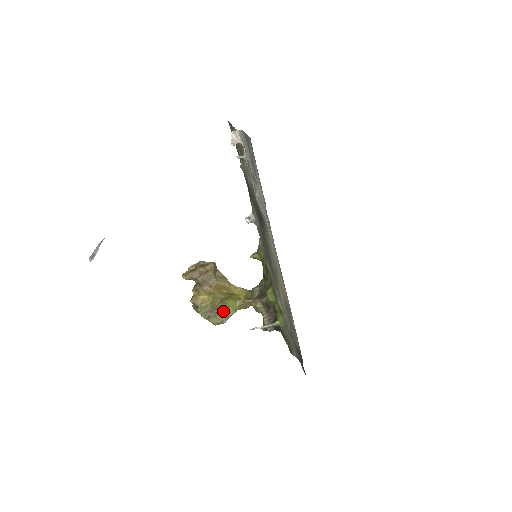
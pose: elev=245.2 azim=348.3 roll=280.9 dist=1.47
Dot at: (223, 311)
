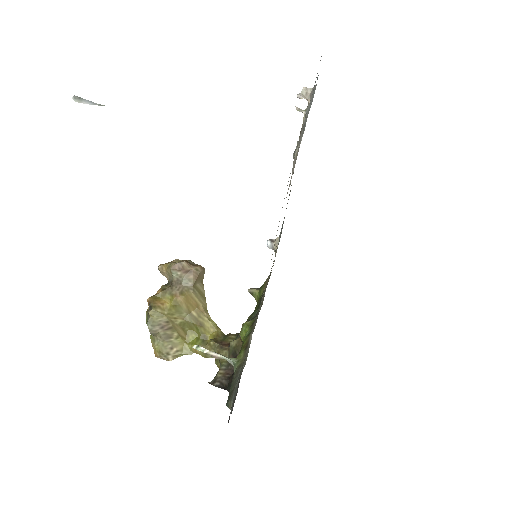
Dot at: (177, 341)
